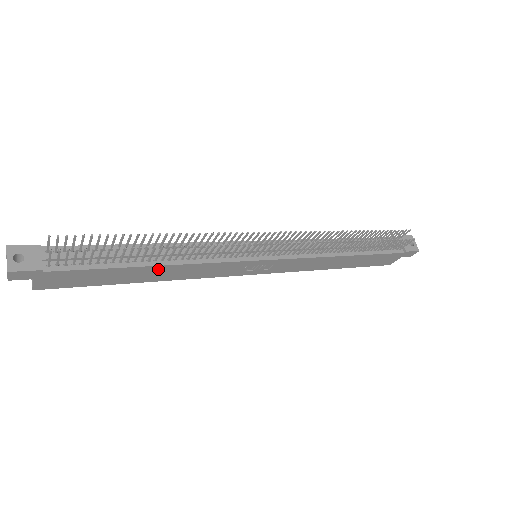
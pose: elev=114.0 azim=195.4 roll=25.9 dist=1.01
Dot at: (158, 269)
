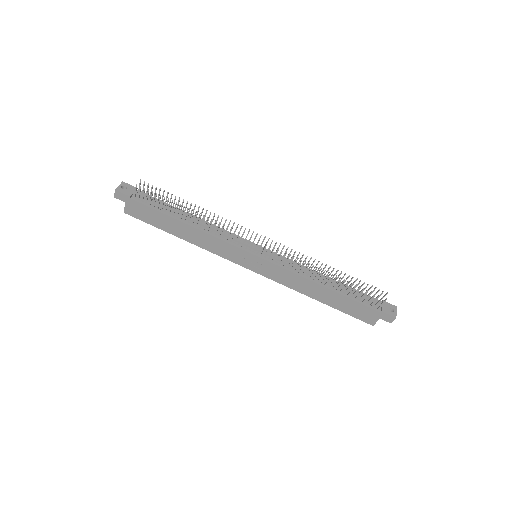
Dot at: (188, 229)
